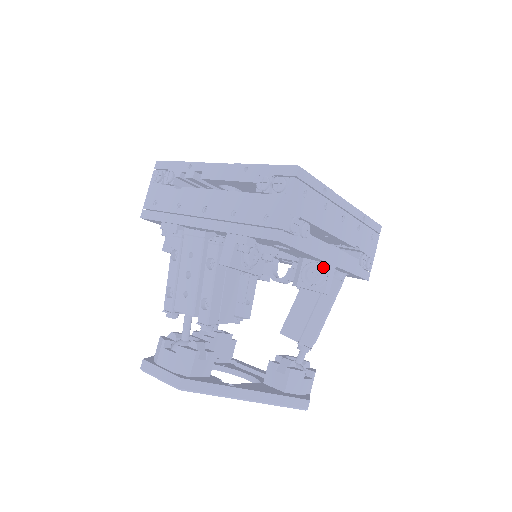
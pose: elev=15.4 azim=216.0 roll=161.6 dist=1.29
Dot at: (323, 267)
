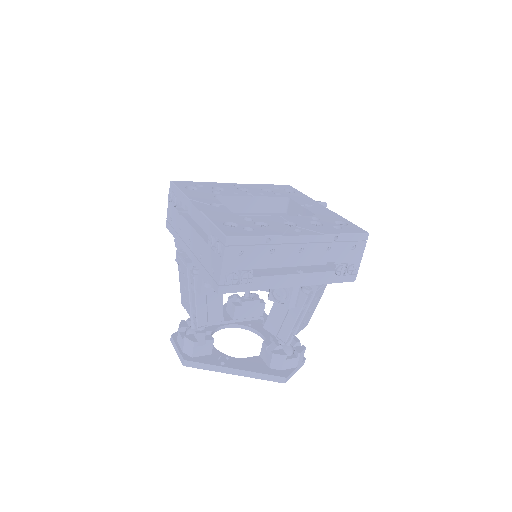
Dot at: (287, 288)
